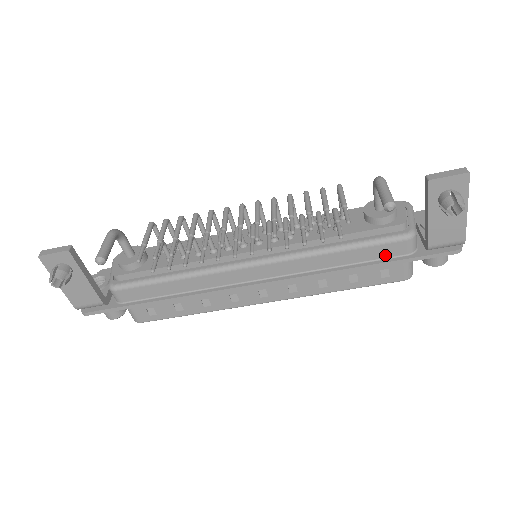
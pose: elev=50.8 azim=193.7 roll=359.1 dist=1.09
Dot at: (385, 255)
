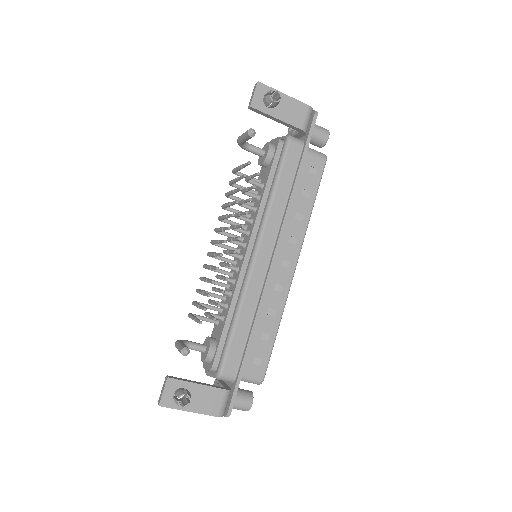
Dot at: (295, 161)
